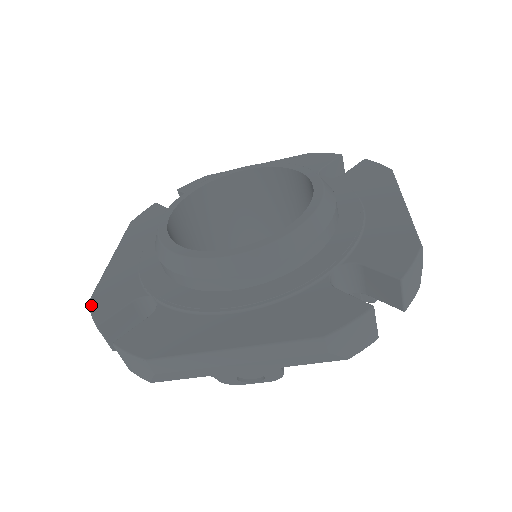
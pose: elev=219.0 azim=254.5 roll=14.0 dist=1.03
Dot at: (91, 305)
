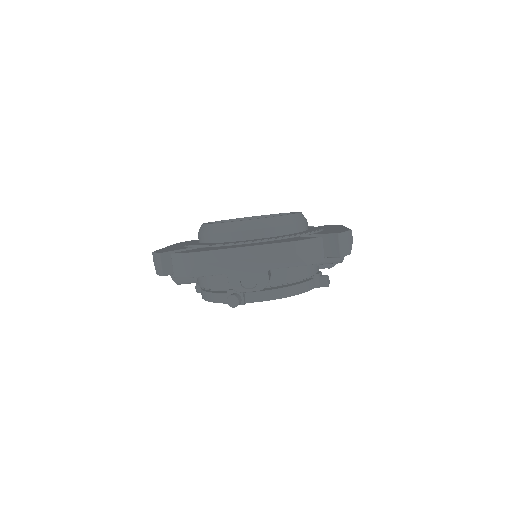
Dot at: (154, 252)
